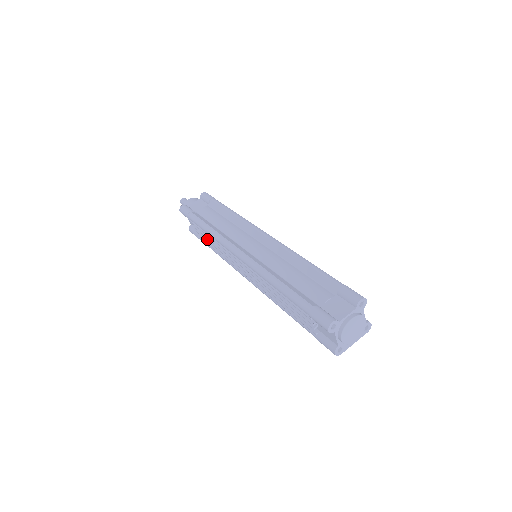
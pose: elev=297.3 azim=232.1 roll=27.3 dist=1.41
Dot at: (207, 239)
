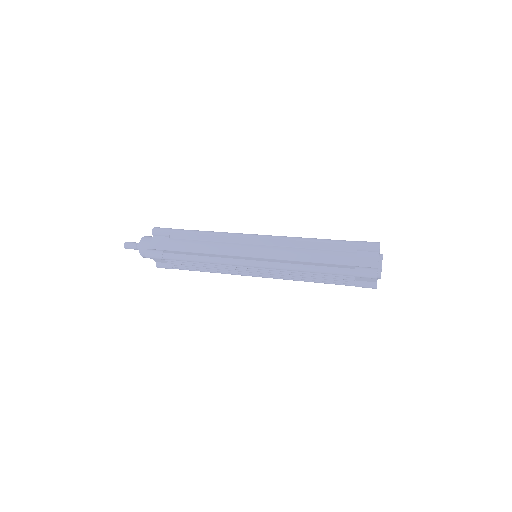
Dot at: (194, 266)
